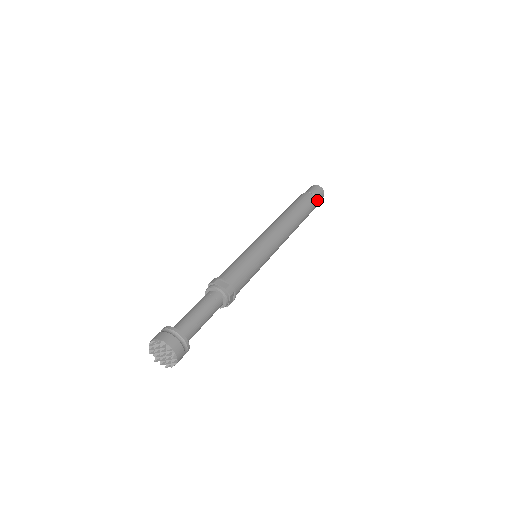
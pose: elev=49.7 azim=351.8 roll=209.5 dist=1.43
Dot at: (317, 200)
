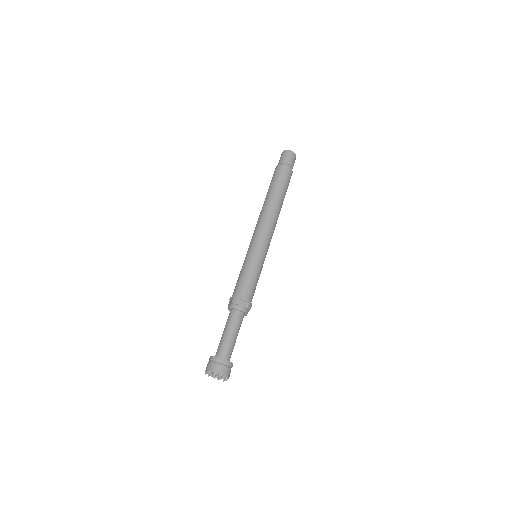
Dot at: occluded
